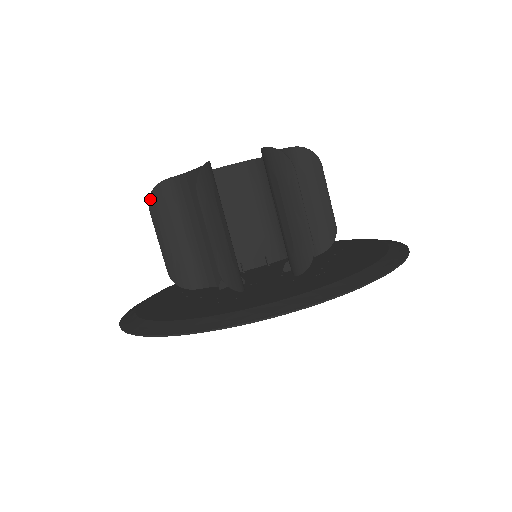
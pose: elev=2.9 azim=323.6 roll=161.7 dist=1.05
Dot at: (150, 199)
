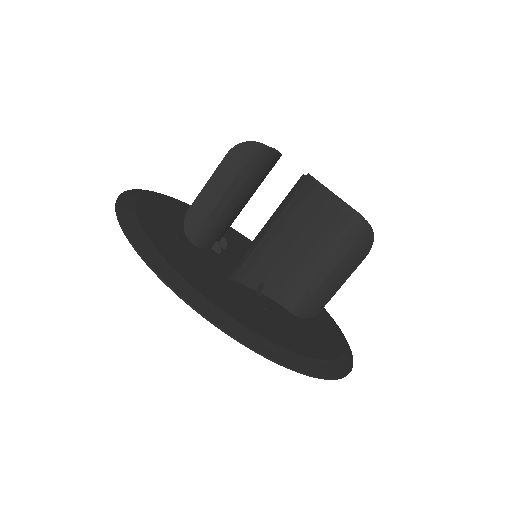
Dot at: occluded
